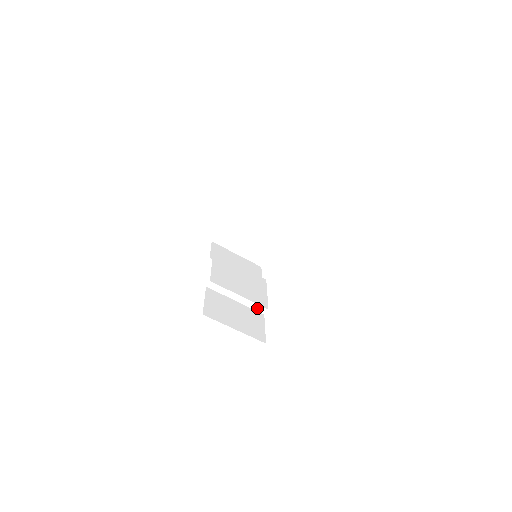
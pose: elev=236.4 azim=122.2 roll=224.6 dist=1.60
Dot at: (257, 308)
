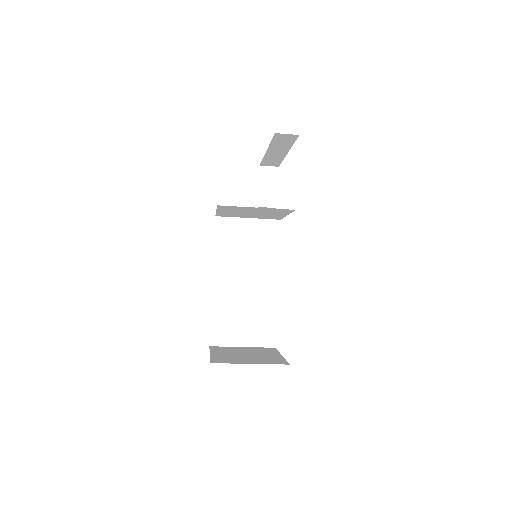
Dot at: (267, 306)
